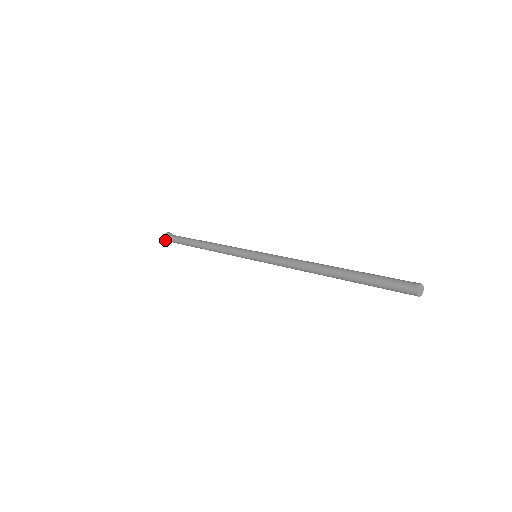
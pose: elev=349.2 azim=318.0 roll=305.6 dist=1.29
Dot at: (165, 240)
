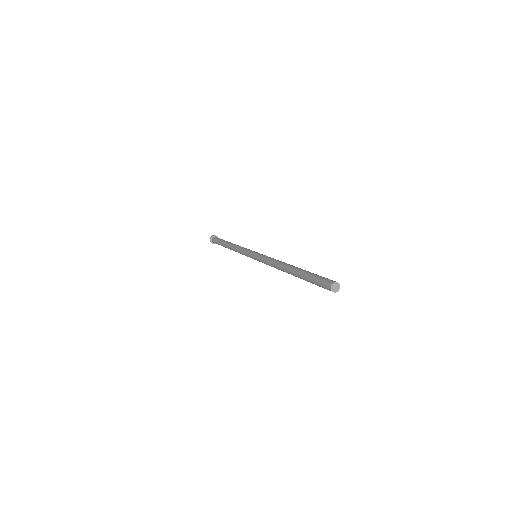
Dot at: (211, 242)
